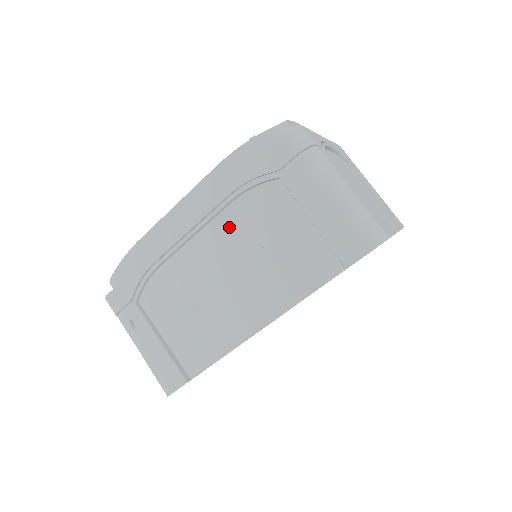
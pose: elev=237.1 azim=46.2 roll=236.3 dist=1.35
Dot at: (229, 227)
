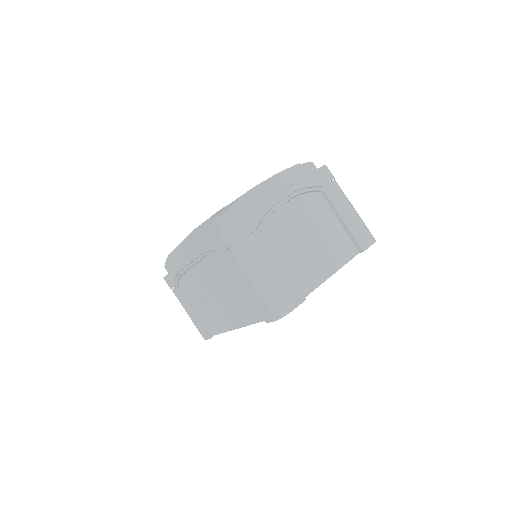
Dot at: (209, 269)
